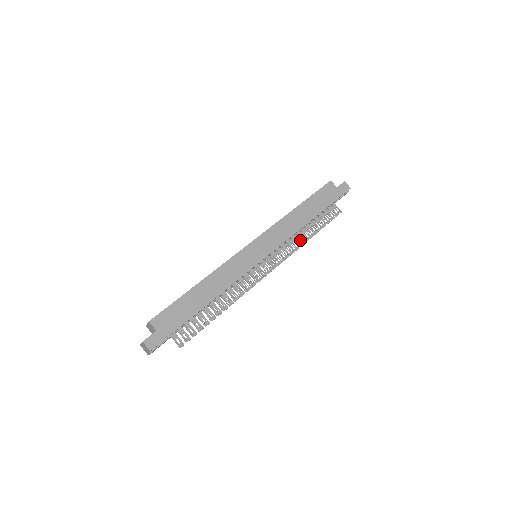
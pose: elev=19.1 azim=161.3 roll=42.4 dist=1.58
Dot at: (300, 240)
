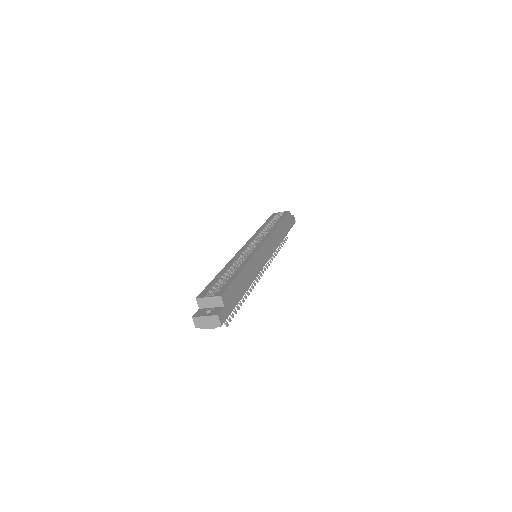
Dot at: occluded
